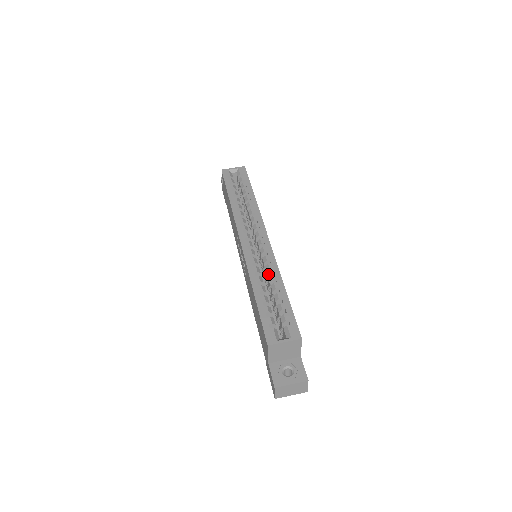
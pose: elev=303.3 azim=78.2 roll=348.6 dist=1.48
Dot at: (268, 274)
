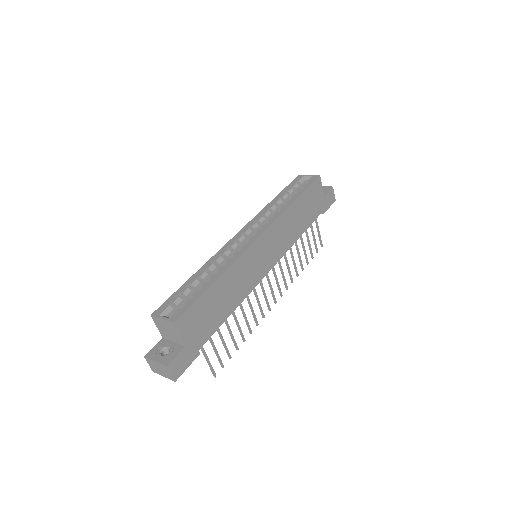
Dot at: occluded
